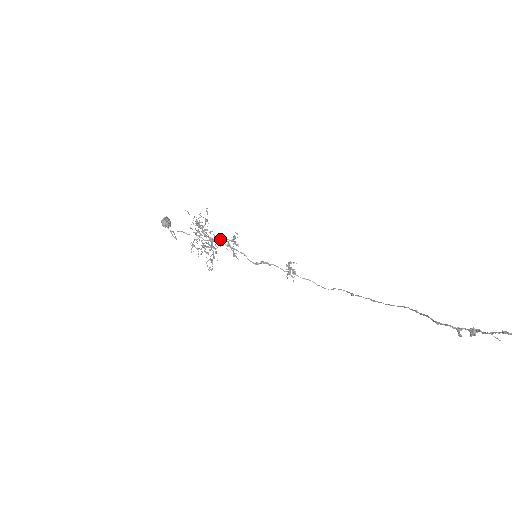
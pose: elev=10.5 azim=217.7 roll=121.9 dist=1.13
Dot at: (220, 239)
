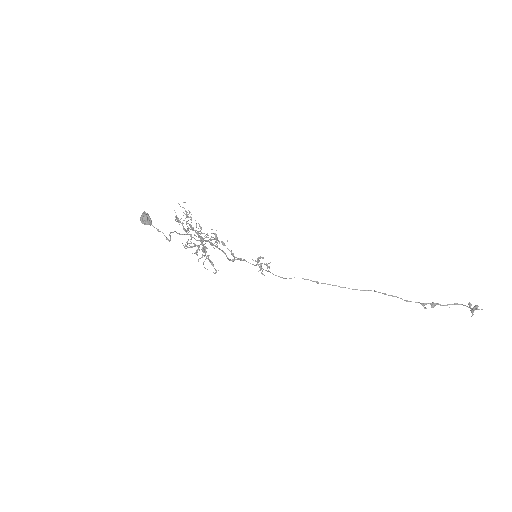
Dot at: occluded
